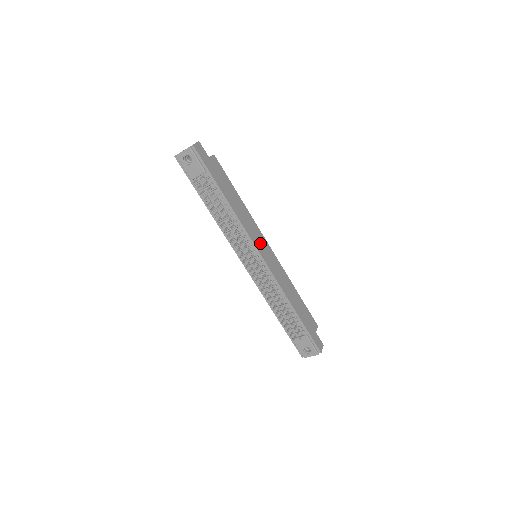
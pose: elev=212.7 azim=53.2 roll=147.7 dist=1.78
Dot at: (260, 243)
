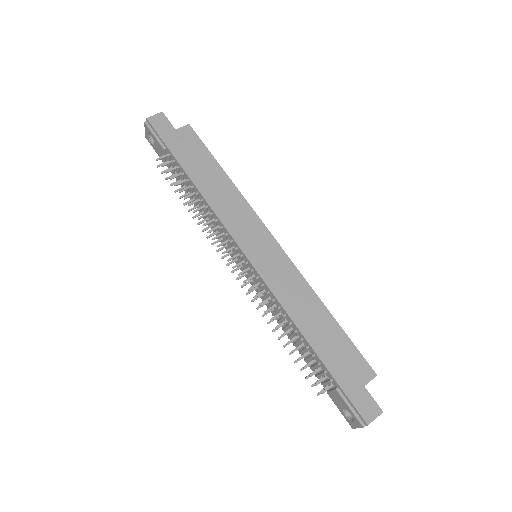
Dot at: (250, 236)
